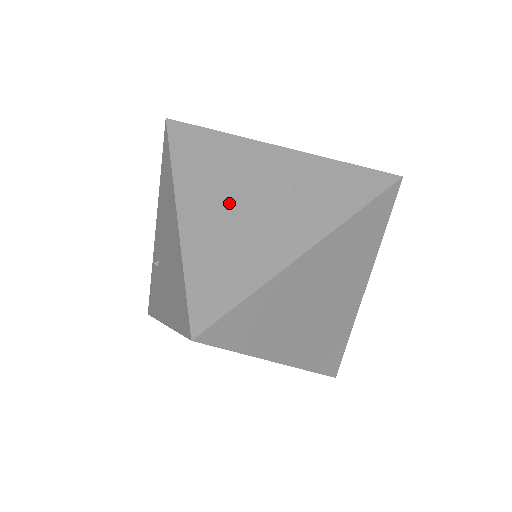
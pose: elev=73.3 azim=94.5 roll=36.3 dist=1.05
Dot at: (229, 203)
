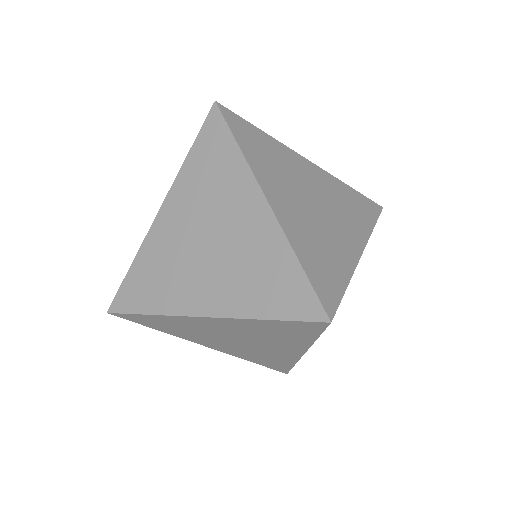
Dot at: occluded
